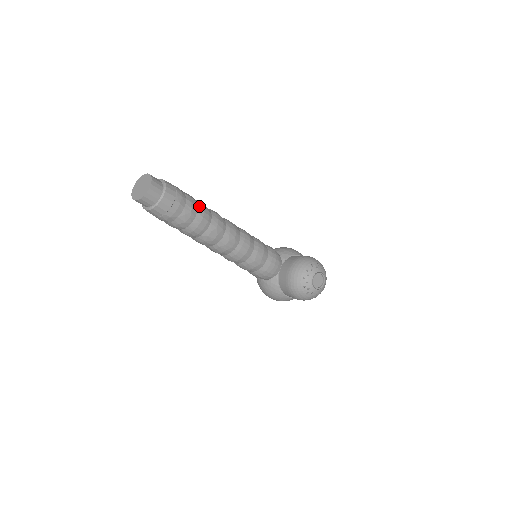
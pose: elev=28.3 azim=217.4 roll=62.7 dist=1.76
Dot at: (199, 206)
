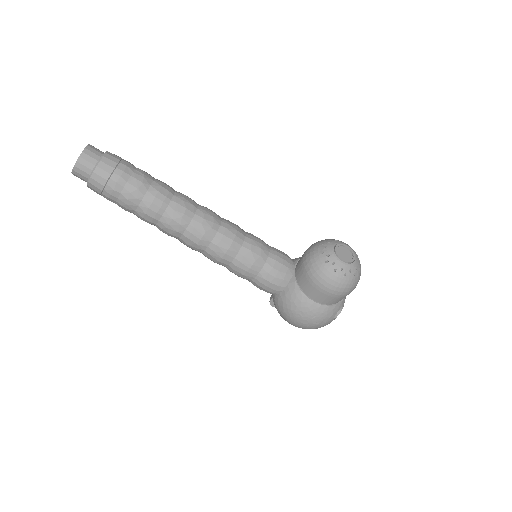
Dot at: (156, 179)
